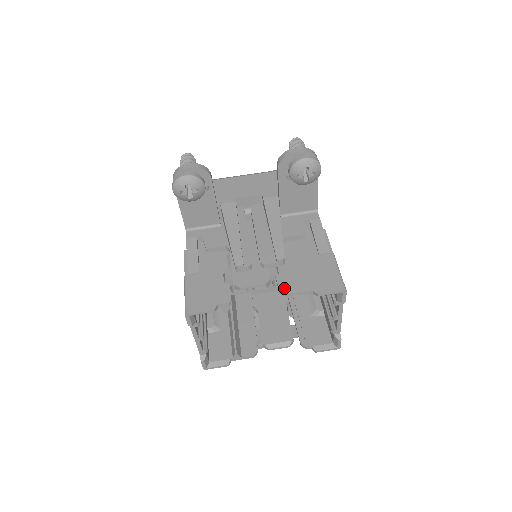
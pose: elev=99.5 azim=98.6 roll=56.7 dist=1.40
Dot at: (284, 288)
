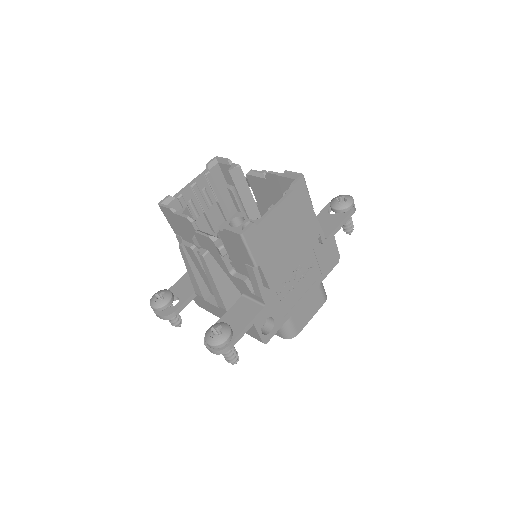
Dot at: occluded
